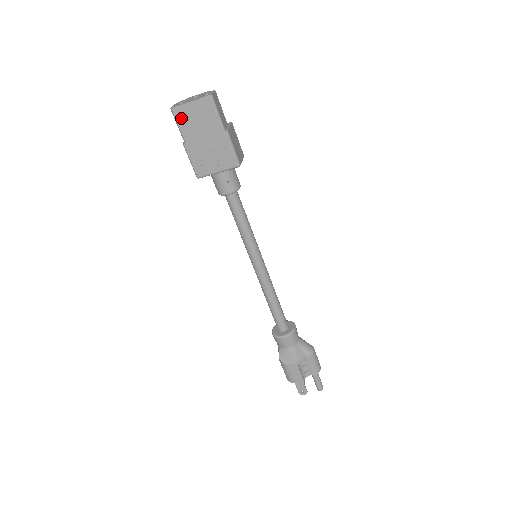
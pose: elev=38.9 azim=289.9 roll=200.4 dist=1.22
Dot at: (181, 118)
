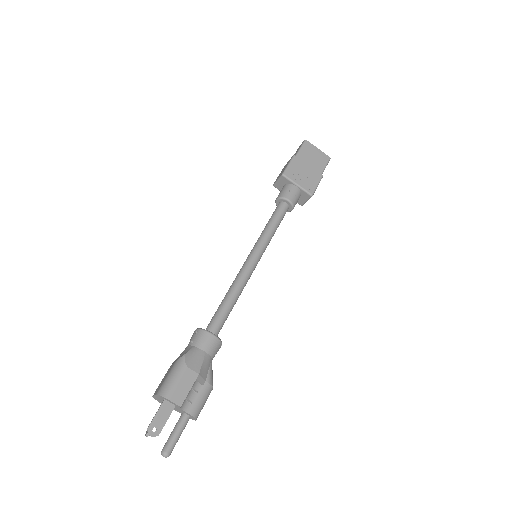
Dot at: (306, 147)
